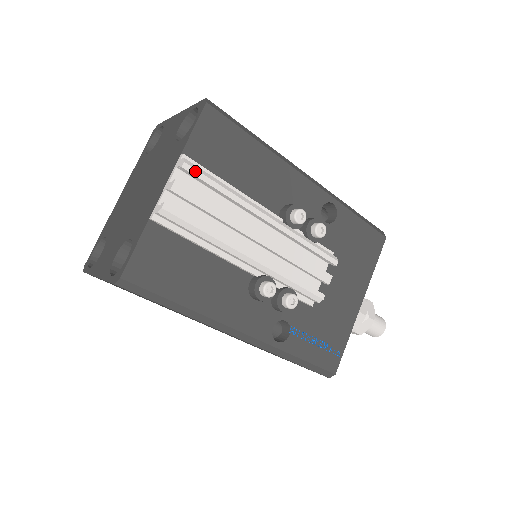
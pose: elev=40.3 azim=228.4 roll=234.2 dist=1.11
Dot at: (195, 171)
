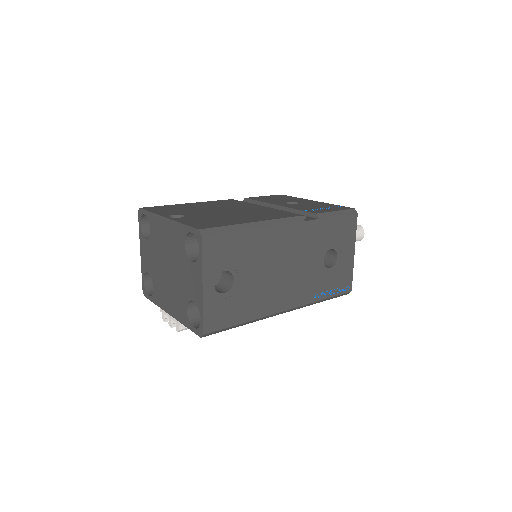
Dot at: (185, 329)
